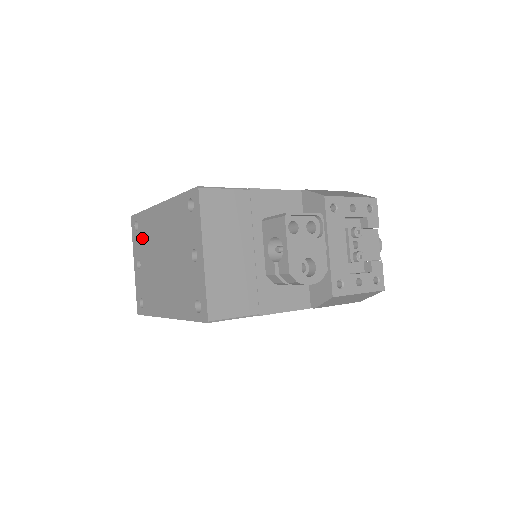
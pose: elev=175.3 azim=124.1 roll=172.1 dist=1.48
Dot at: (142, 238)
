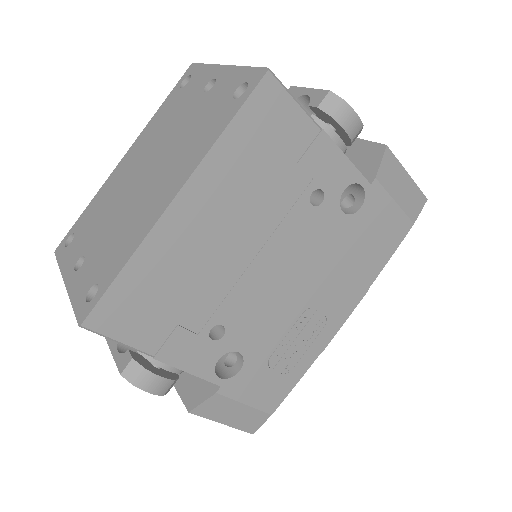
Dot at: (87, 228)
